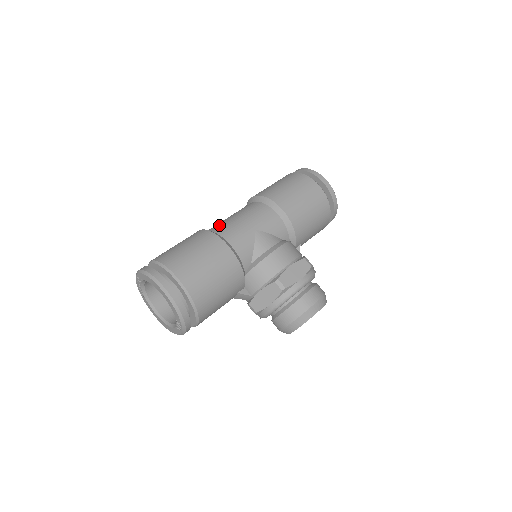
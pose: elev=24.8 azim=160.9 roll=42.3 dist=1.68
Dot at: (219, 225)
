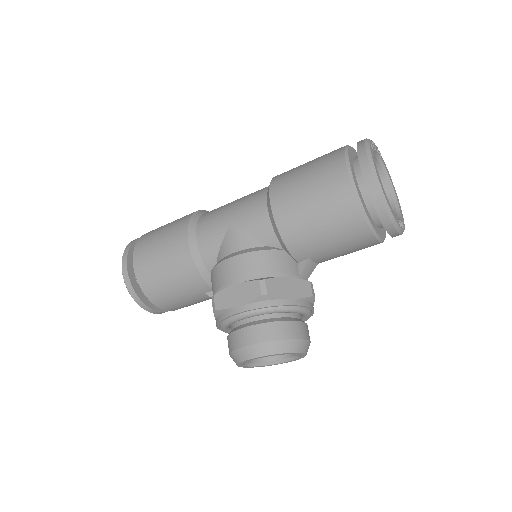
Dot at: occluded
